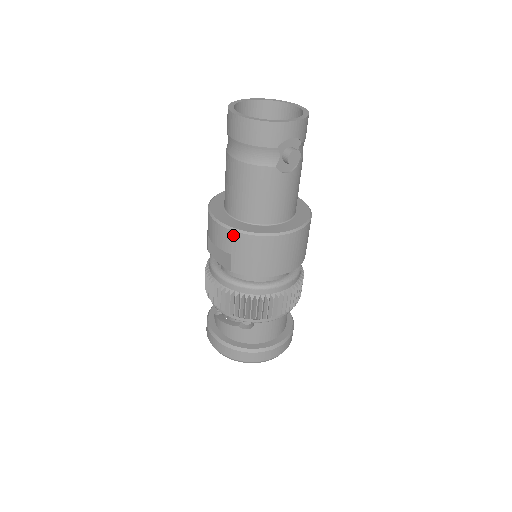
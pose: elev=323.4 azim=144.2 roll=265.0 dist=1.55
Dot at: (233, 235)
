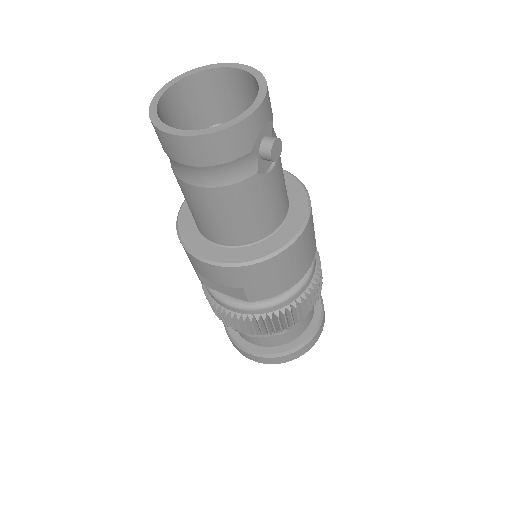
Dot at: (238, 271)
